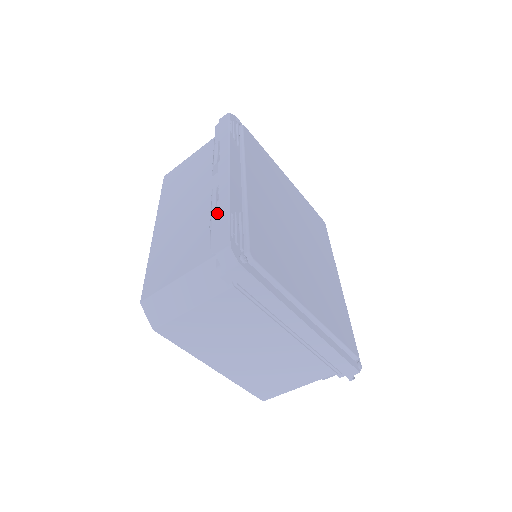
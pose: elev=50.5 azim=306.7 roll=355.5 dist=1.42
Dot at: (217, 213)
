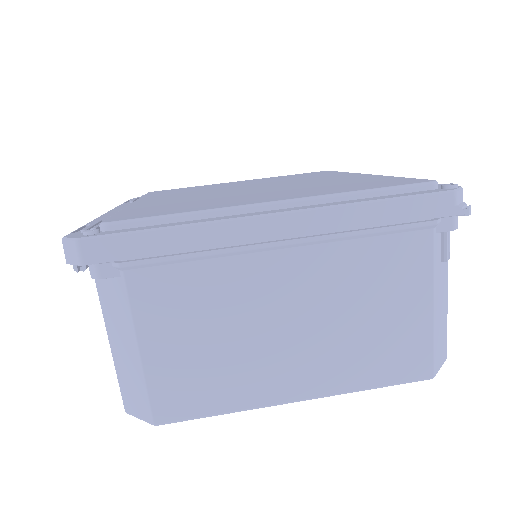
Dot at: occluded
